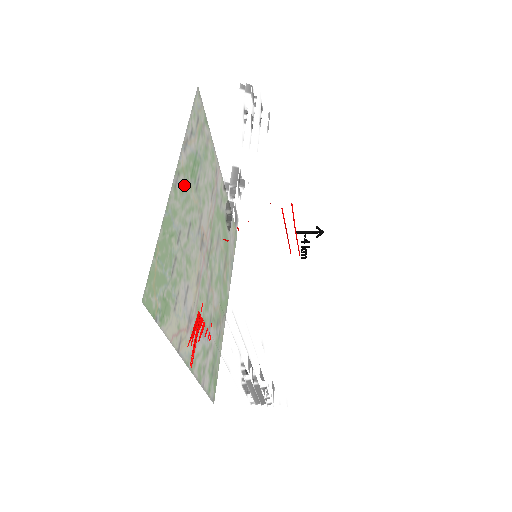
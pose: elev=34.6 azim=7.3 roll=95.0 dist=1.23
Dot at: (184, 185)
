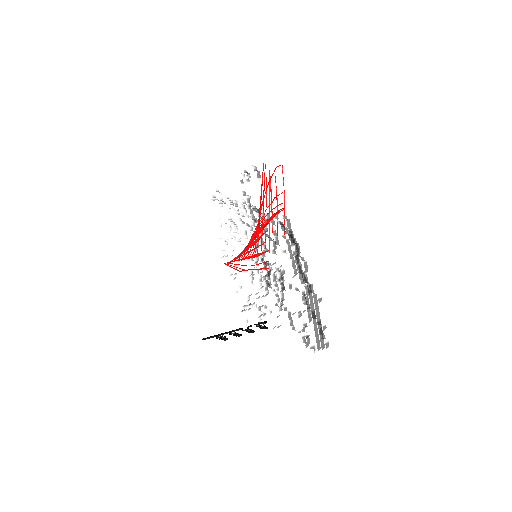
Dot at: occluded
